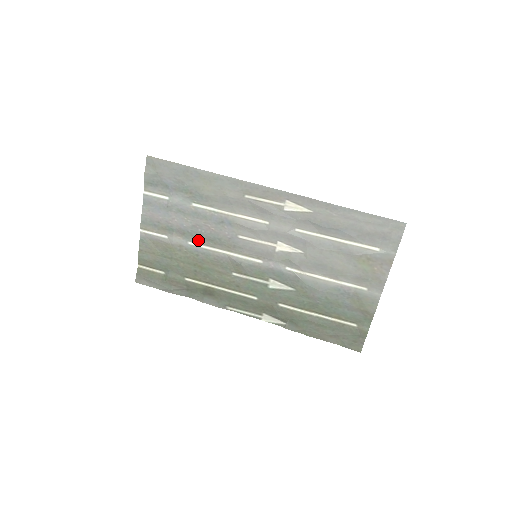
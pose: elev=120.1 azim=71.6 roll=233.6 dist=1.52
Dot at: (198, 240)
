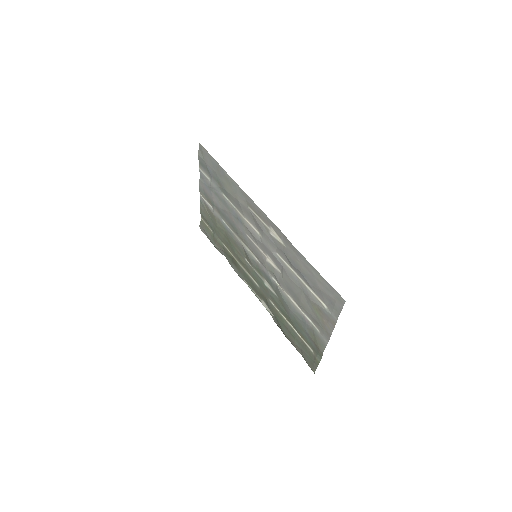
Dot at: (227, 222)
